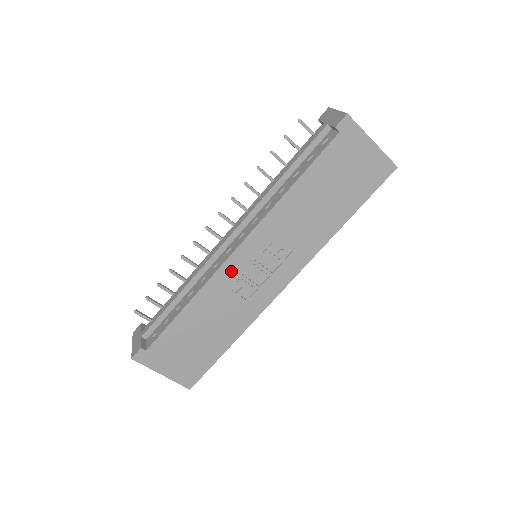
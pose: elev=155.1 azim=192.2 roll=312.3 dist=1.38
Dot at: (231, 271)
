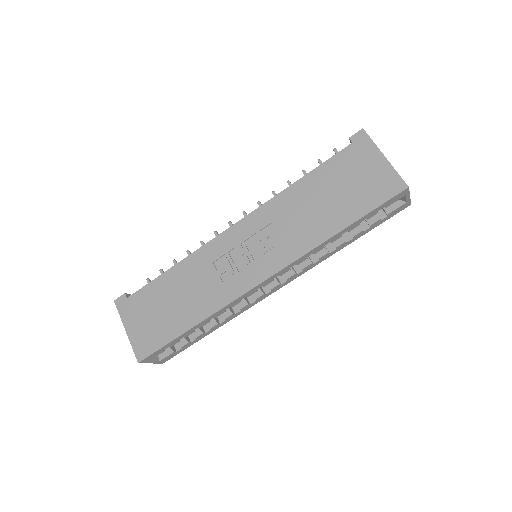
Dot at: (221, 246)
